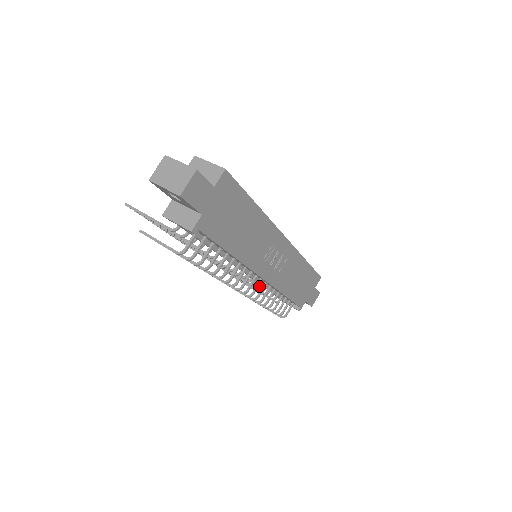
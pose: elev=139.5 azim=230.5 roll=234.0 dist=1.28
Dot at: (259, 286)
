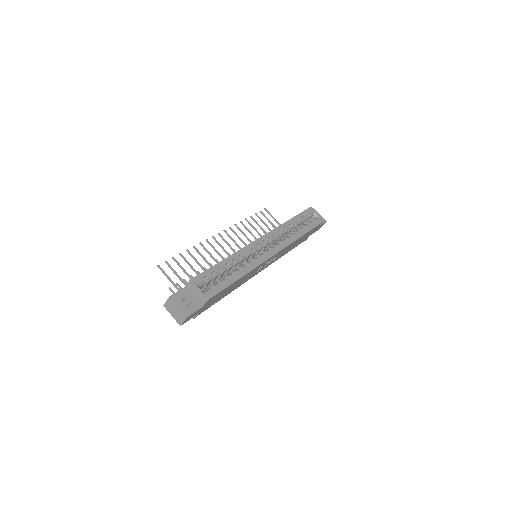
Dot at: occluded
